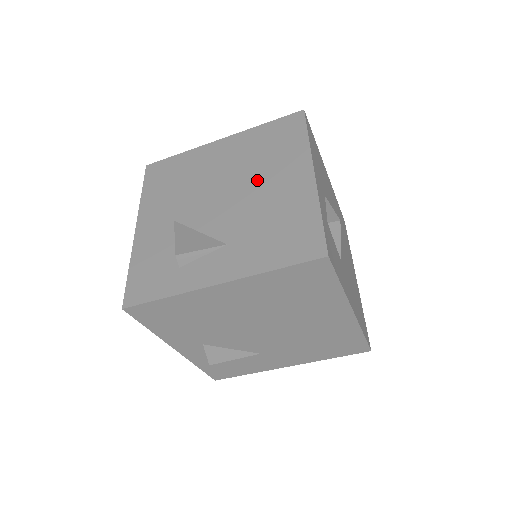
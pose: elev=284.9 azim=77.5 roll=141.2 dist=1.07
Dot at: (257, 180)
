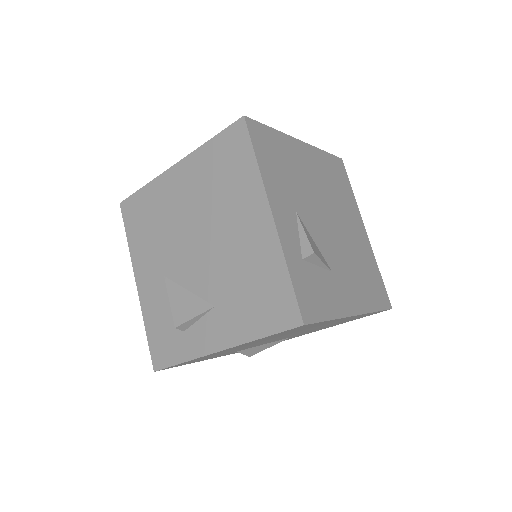
Dot at: (221, 225)
